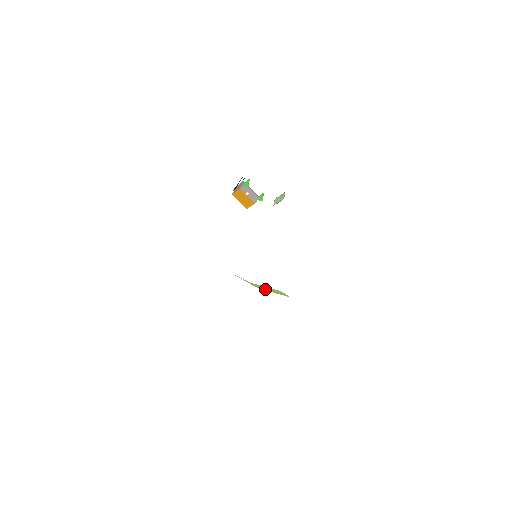
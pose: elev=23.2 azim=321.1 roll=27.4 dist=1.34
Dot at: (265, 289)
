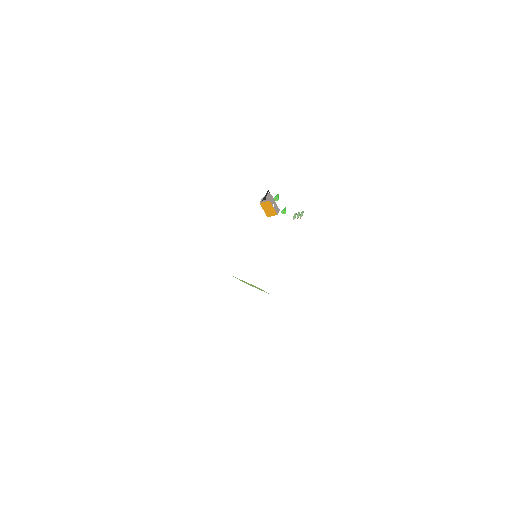
Dot at: (249, 284)
